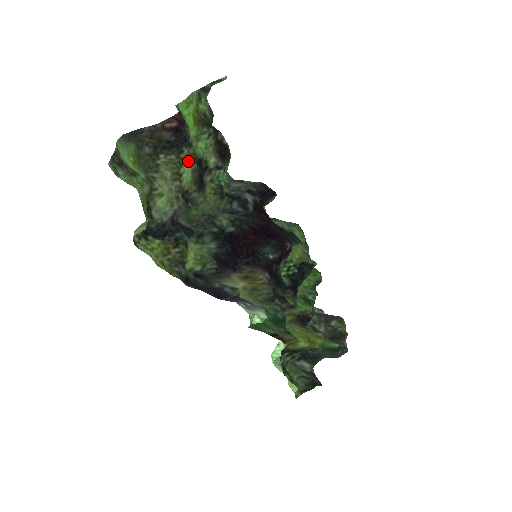
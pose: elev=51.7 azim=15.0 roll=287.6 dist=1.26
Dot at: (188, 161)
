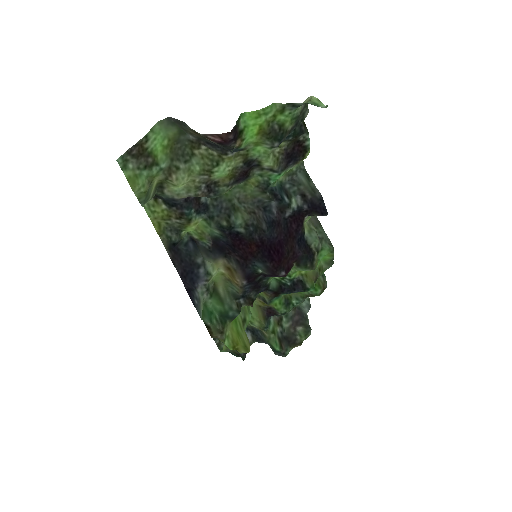
Dot at: (231, 161)
